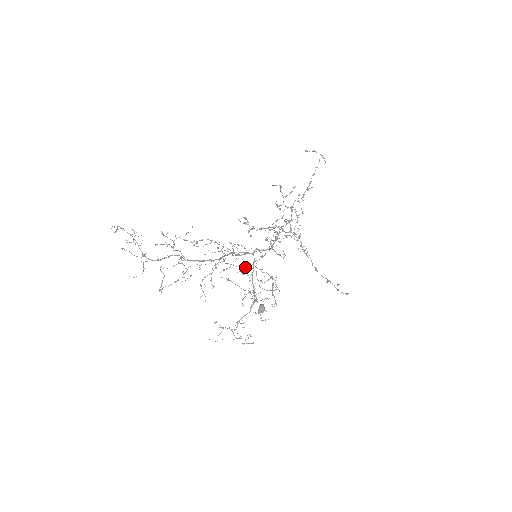
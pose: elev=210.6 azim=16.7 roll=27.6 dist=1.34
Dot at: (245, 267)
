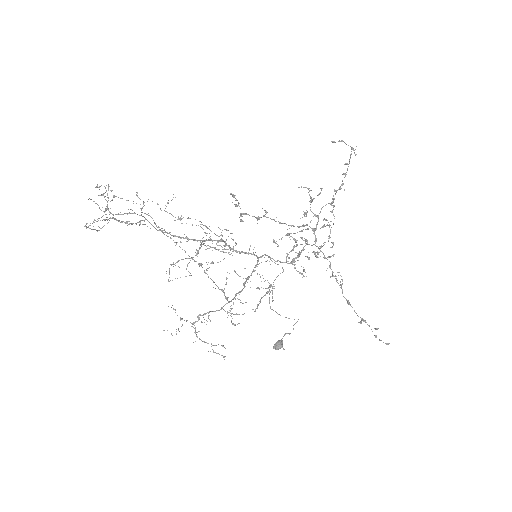
Dot at: (223, 252)
